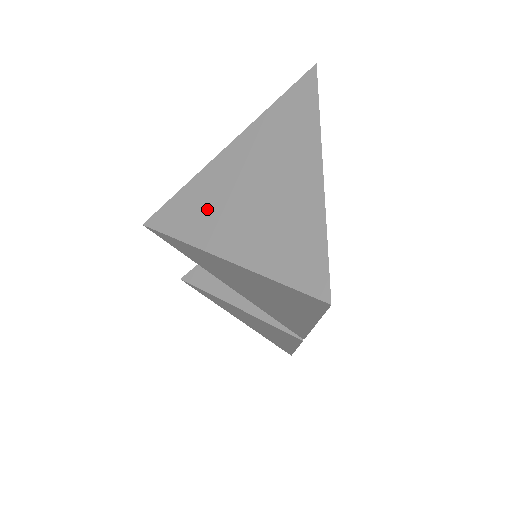
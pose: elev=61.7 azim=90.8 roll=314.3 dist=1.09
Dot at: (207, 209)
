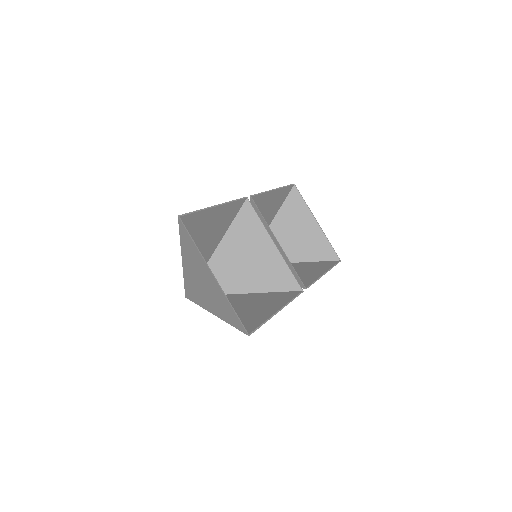
Dot at: (196, 291)
